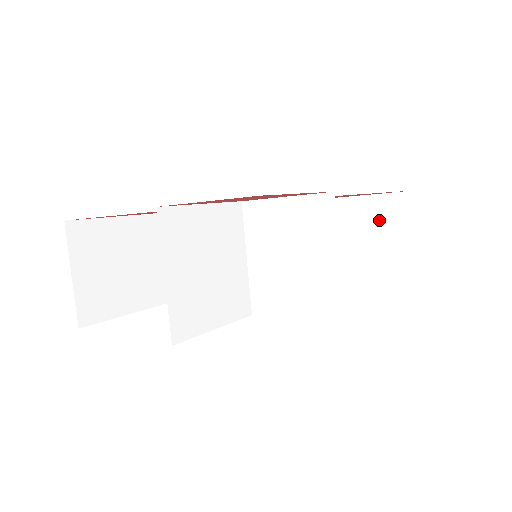
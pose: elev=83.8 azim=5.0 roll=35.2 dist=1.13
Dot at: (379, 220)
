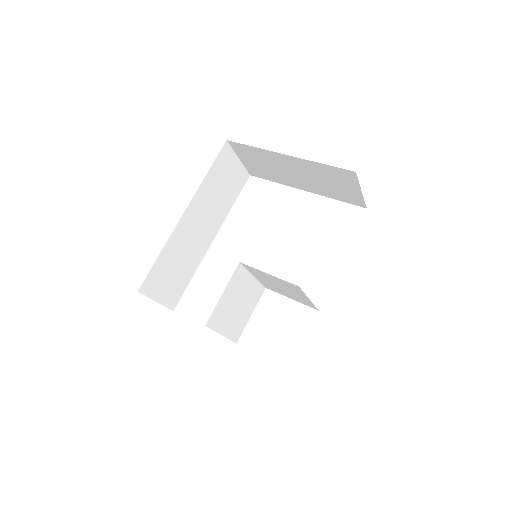
Dot at: (335, 177)
